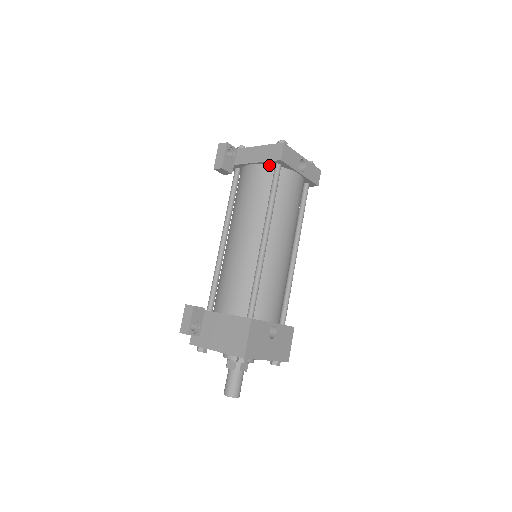
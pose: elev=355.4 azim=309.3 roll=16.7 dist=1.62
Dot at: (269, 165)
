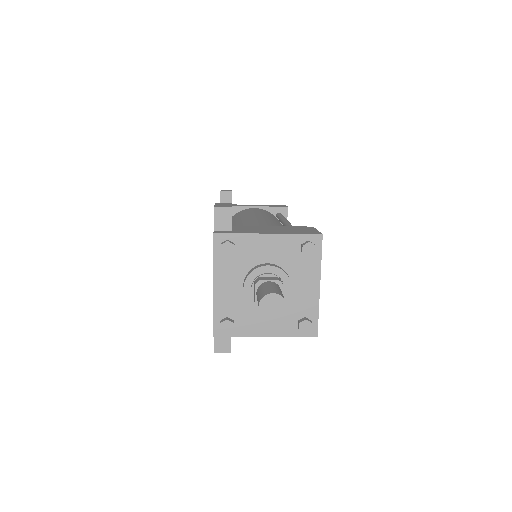
Dot at: occluded
